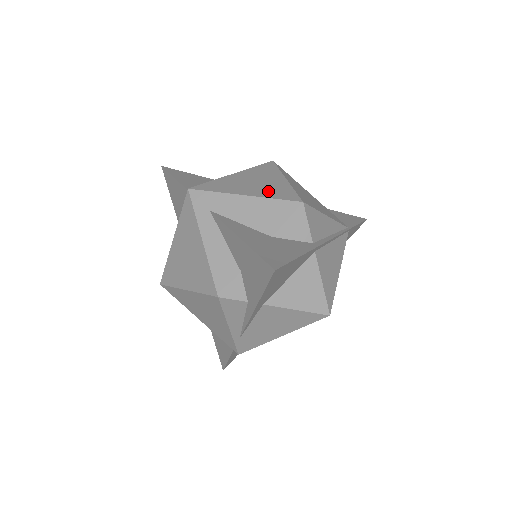
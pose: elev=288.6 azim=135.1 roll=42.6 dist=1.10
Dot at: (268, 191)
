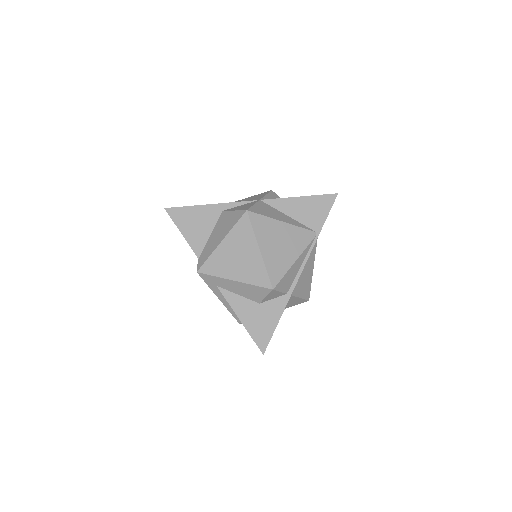
Dot at: (249, 273)
